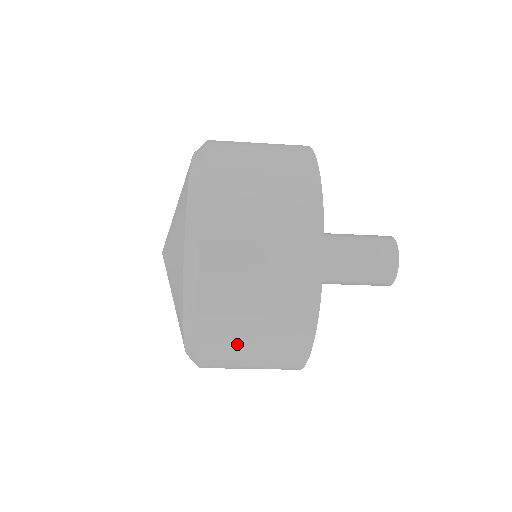
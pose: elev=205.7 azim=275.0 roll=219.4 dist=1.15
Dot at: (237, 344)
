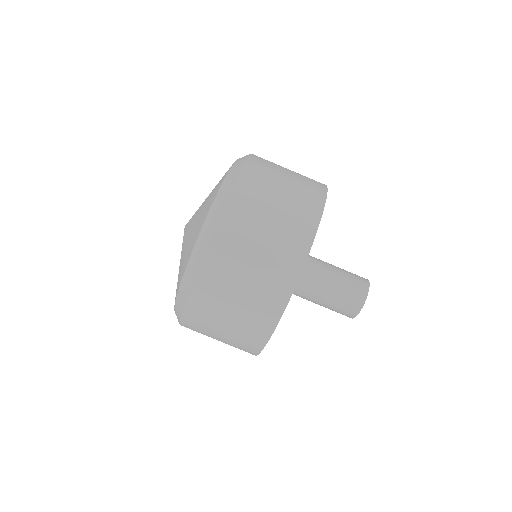
Dot at: (273, 174)
